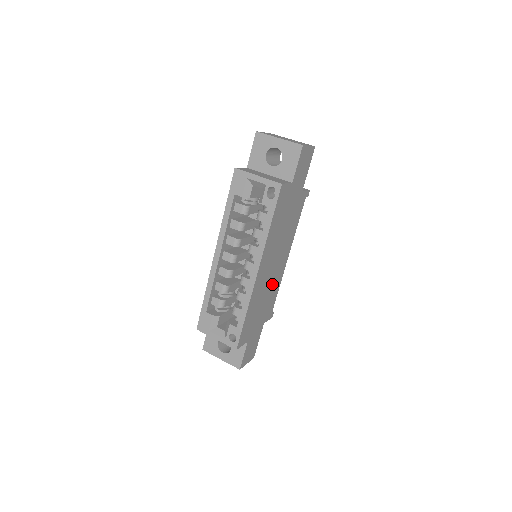
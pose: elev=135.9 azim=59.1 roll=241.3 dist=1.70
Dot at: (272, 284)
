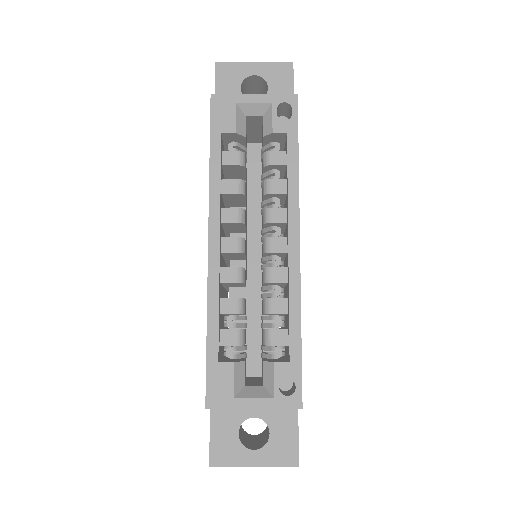
Dot at: occluded
